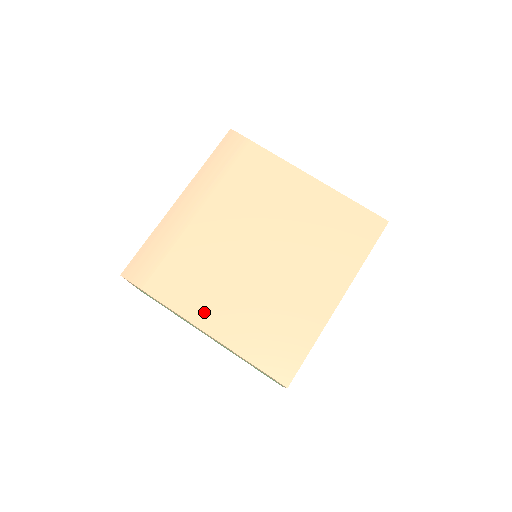
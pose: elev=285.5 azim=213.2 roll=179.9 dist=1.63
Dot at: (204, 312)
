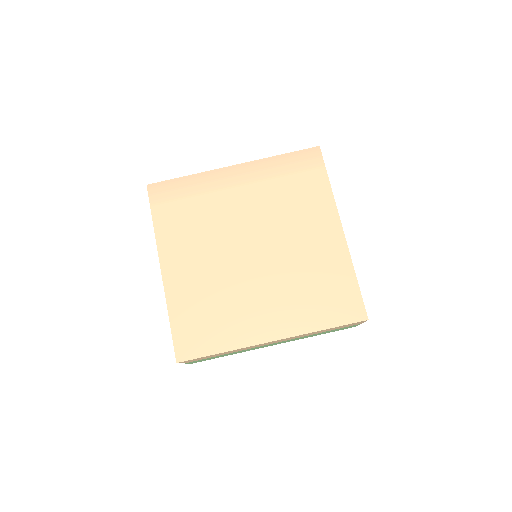
Dot at: (174, 259)
